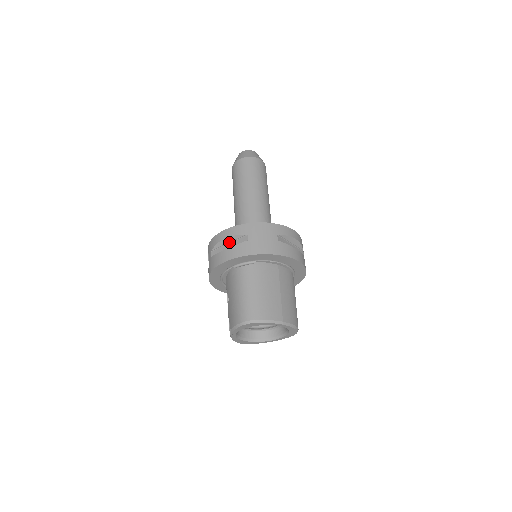
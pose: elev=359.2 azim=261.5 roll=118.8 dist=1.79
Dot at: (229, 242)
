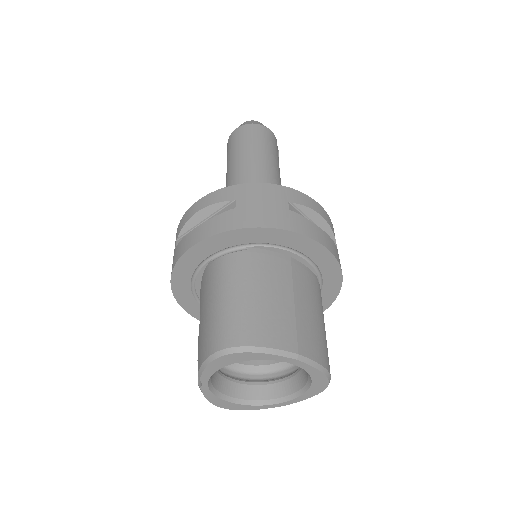
Dot at: (205, 218)
